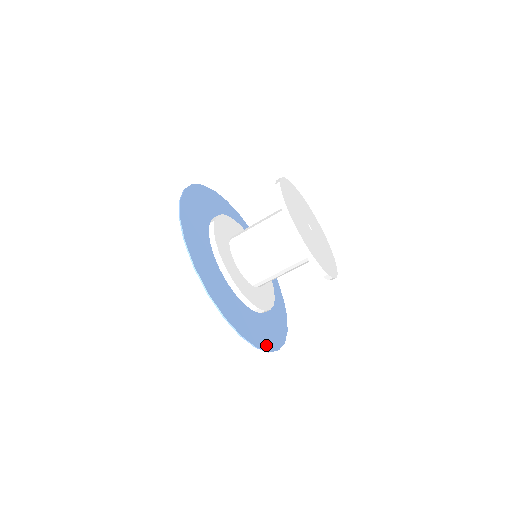
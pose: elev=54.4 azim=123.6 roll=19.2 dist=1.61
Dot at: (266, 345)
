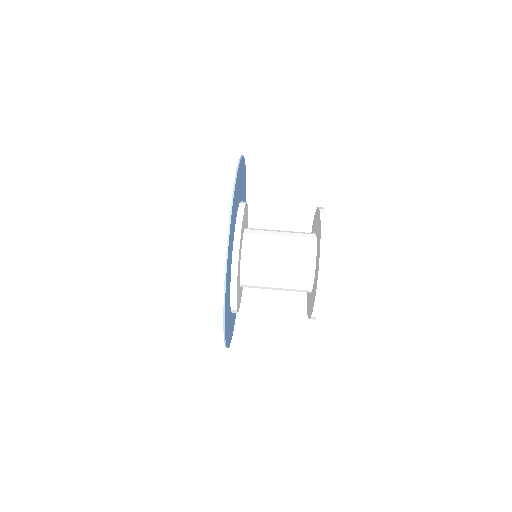
Dot at: (229, 248)
